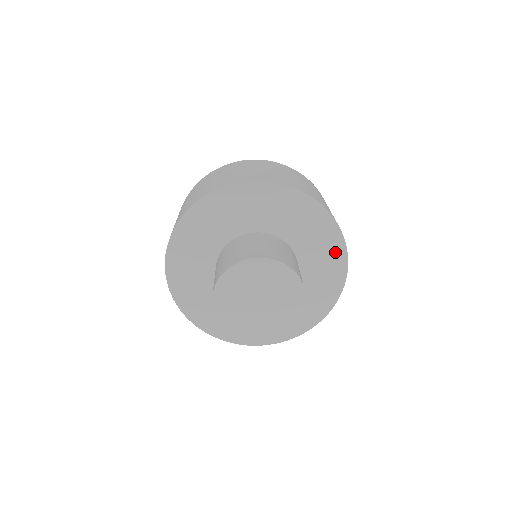
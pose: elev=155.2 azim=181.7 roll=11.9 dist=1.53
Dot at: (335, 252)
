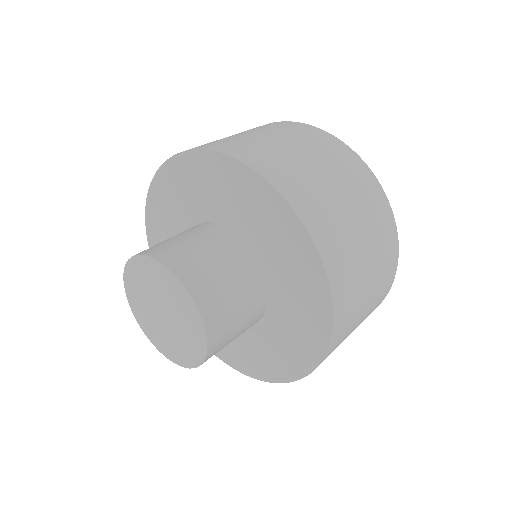
Dot at: (275, 211)
